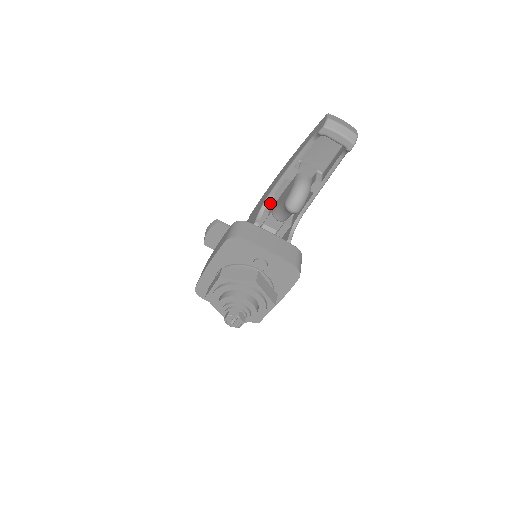
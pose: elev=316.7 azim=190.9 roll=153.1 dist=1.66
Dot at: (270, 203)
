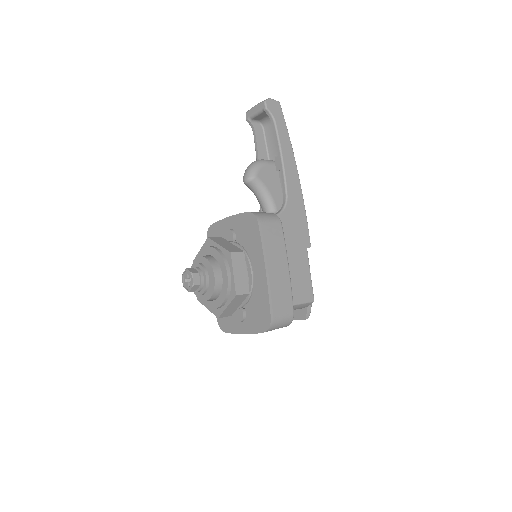
Dot at: occluded
